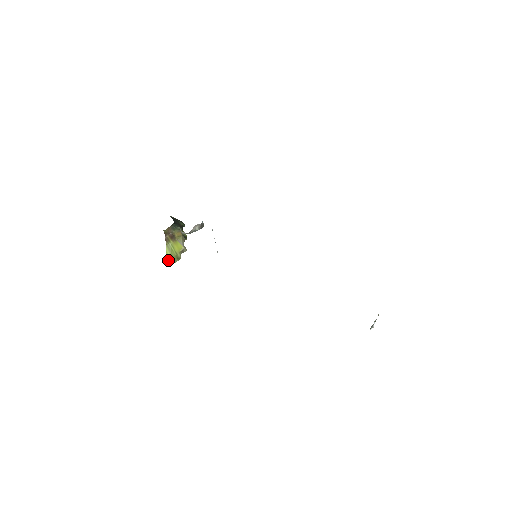
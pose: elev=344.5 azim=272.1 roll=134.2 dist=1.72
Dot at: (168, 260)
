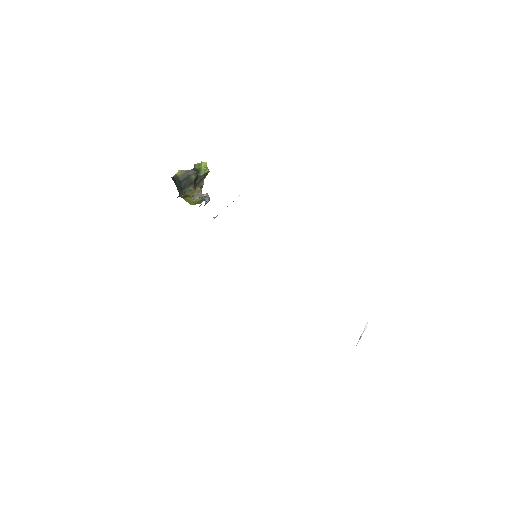
Dot at: (191, 204)
